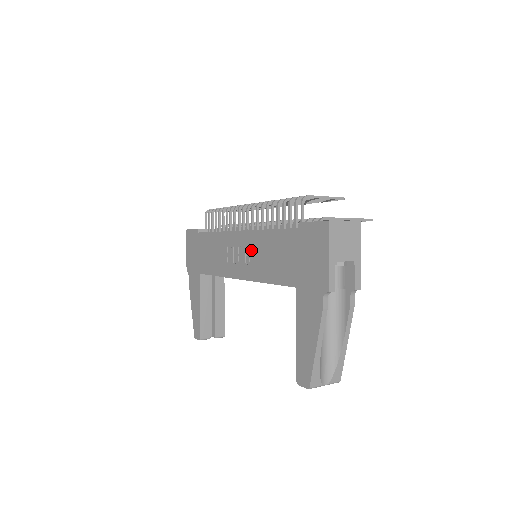
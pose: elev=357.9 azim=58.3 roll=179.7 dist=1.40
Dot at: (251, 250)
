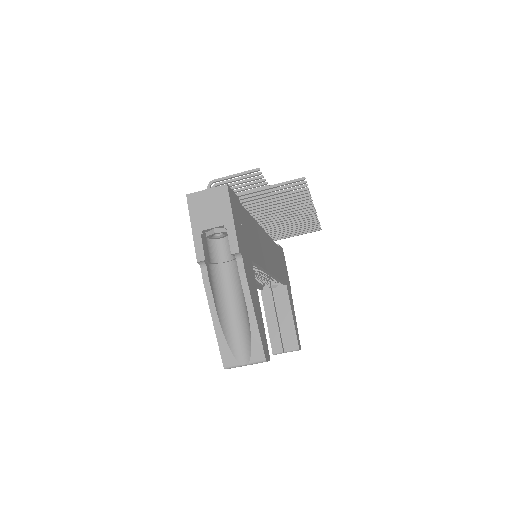
Dot at: occluded
